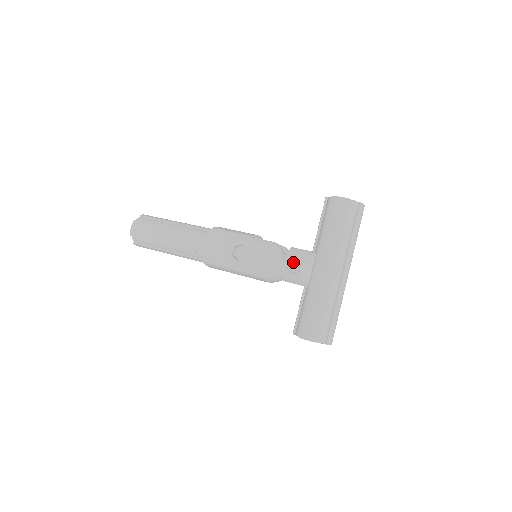
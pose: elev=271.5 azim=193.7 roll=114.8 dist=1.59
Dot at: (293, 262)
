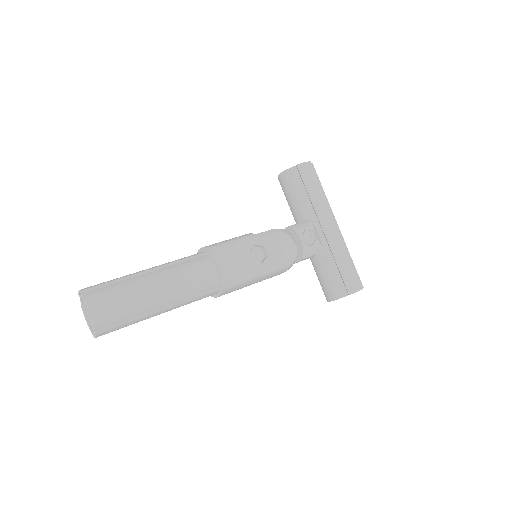
Dot at: (306, 235)
